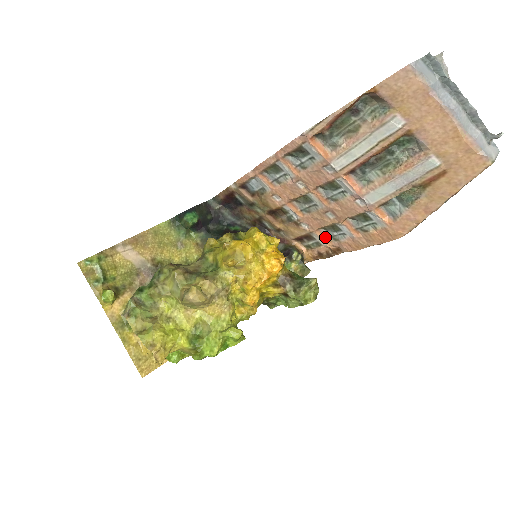
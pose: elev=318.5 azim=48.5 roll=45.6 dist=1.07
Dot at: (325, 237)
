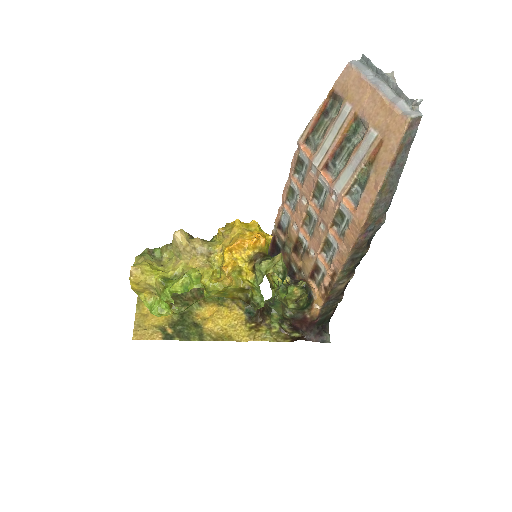
Dot at: (326, 262)
